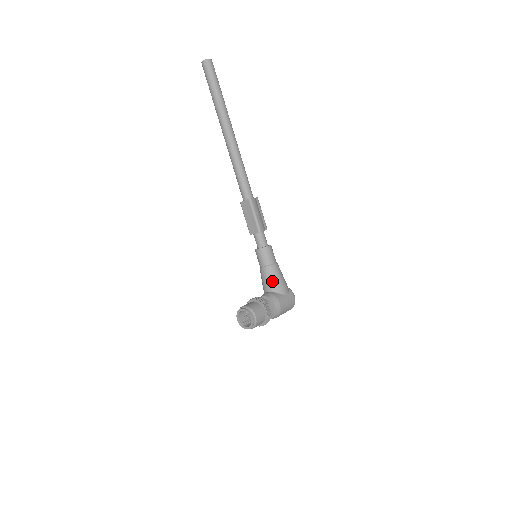
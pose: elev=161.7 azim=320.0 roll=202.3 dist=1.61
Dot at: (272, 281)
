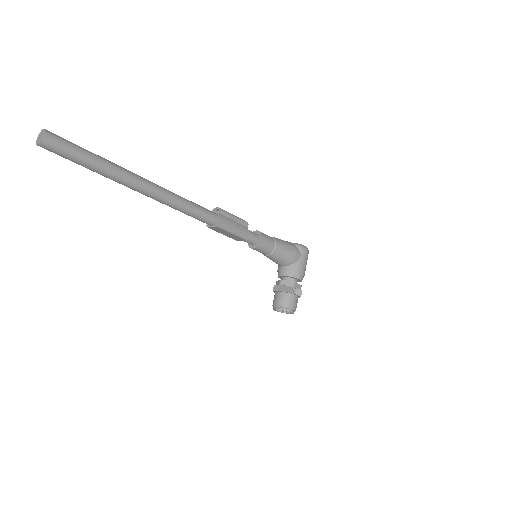
Dot at: (282, 260)
